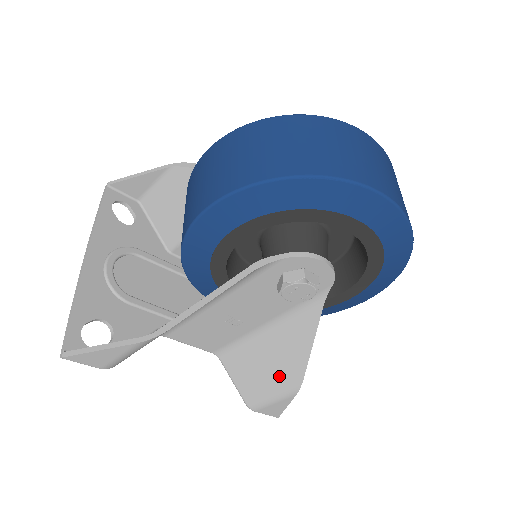
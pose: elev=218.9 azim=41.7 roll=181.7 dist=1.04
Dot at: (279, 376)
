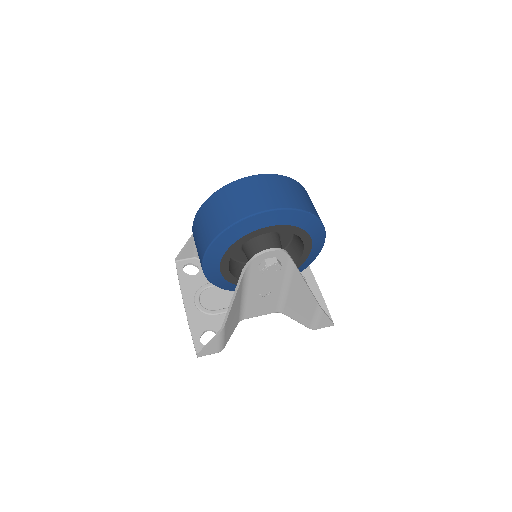
Dot at: (308, 307)
